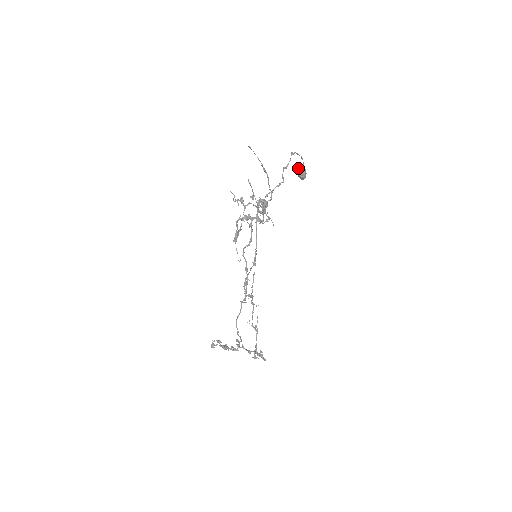
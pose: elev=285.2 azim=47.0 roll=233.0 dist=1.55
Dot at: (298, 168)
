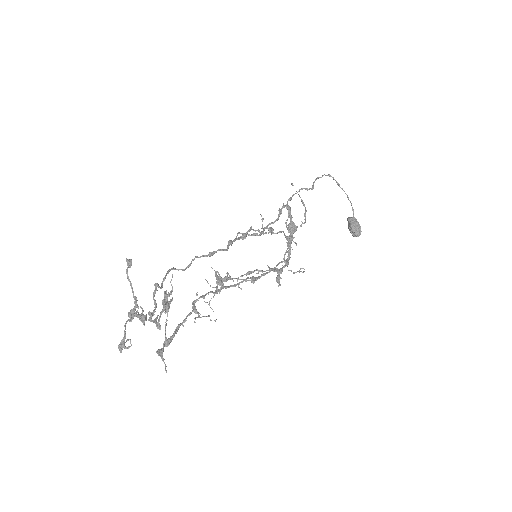
Dot at: (348, 218)
